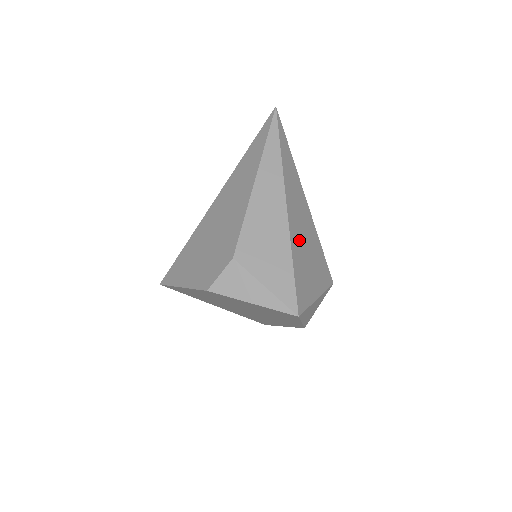
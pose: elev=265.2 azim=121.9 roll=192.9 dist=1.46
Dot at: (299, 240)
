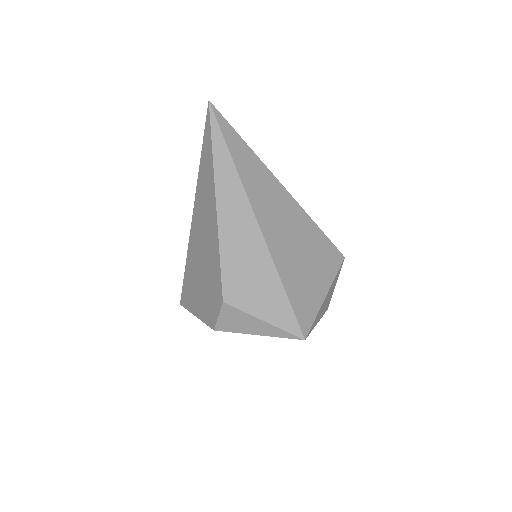
Dot at: (286, 251)
